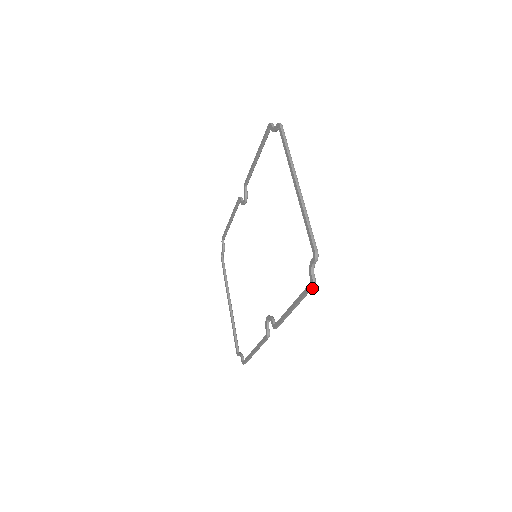
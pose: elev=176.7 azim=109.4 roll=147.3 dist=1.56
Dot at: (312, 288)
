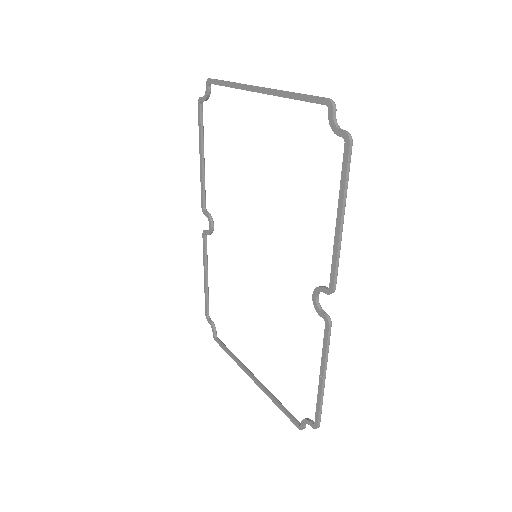
Dot at: (351, 147)
